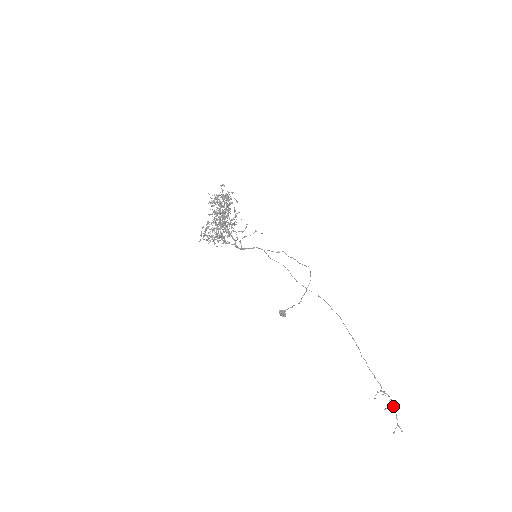
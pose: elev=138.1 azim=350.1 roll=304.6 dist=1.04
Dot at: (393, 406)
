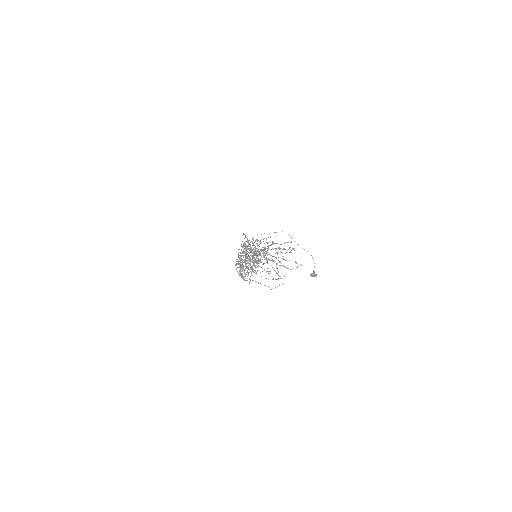
Dot at: occluded
